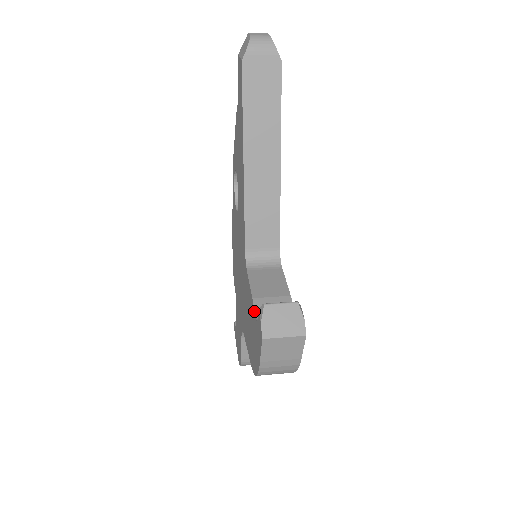
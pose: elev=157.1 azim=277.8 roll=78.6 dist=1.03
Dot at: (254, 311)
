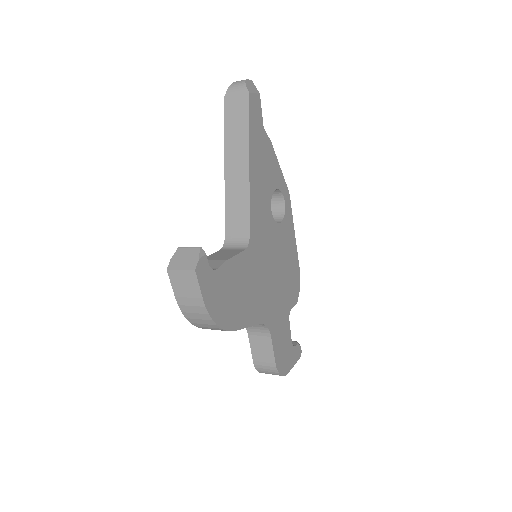
Dot at: occluded
